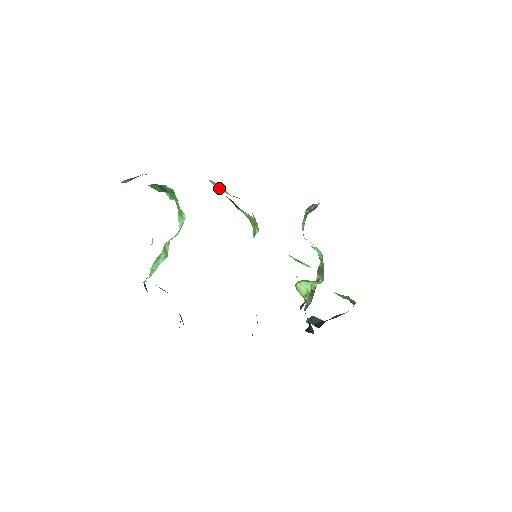
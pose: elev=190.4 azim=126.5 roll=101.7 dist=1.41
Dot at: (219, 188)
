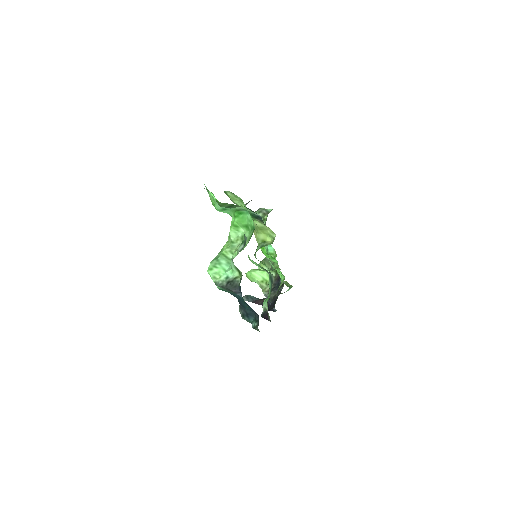
Dot at: (233, 199)
